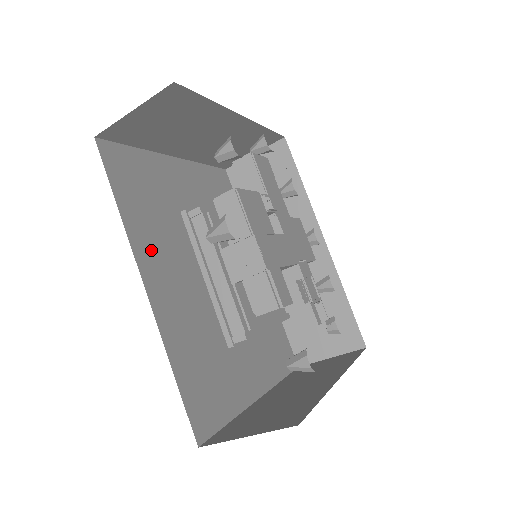
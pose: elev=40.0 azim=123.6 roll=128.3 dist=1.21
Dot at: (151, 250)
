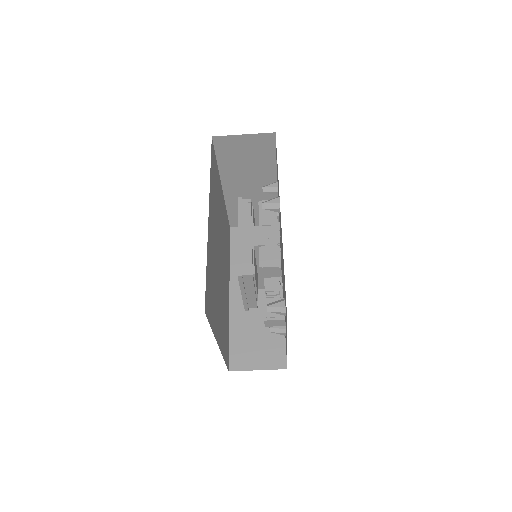
Dot at: (212, 206)
